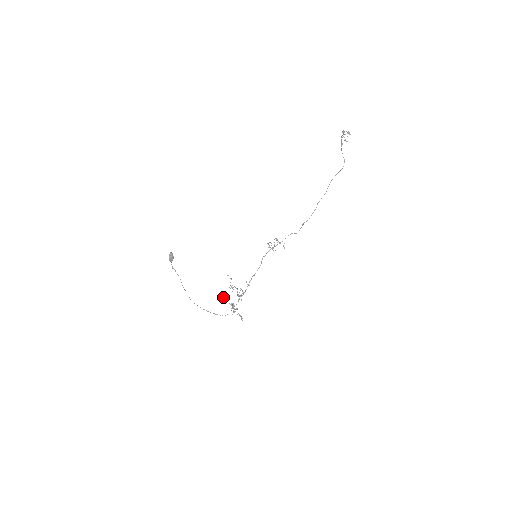
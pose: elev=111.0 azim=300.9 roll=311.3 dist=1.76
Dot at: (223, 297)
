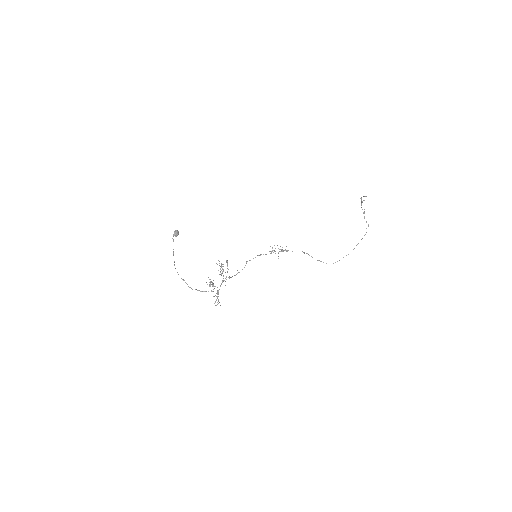
Dot at: occluded
